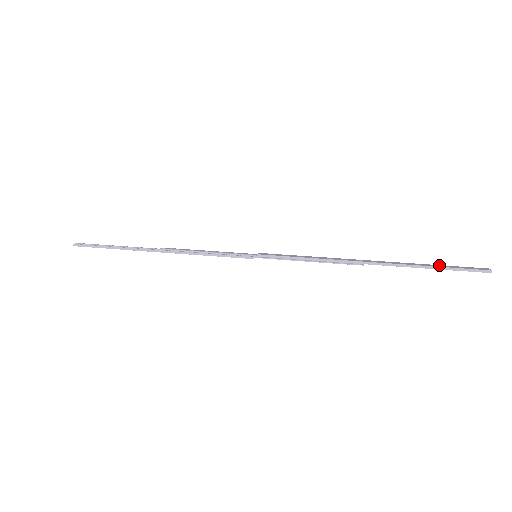
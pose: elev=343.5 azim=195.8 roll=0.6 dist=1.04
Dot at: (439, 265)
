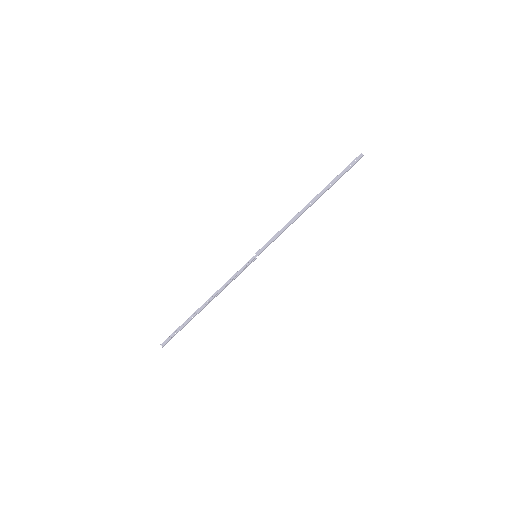
Dot at: (339, 174)
